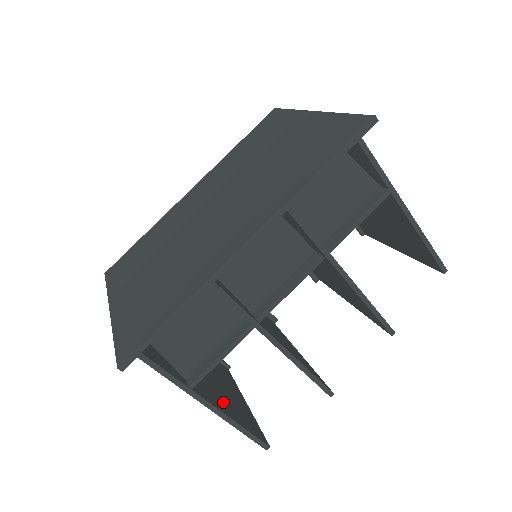
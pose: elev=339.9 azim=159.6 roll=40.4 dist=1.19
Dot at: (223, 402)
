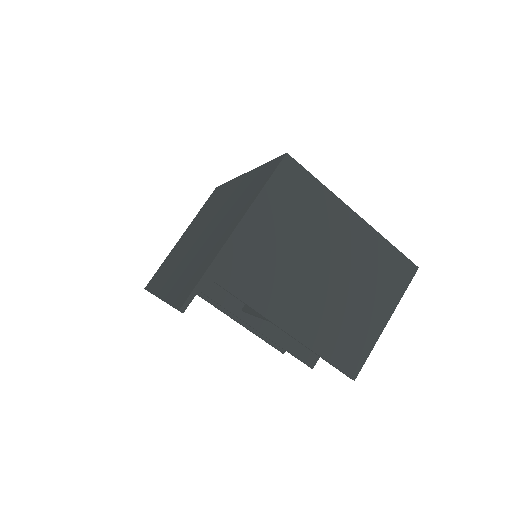
Dot at: occluded
